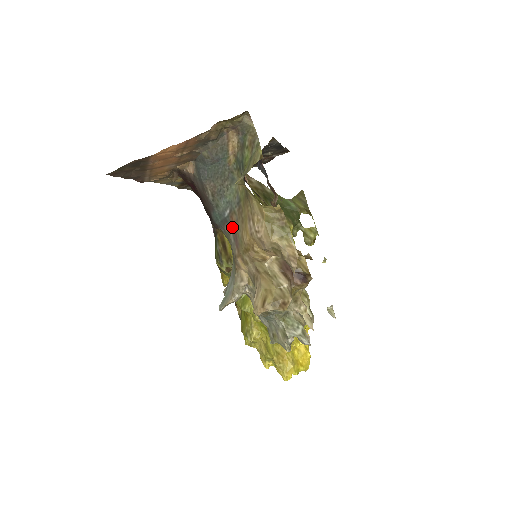
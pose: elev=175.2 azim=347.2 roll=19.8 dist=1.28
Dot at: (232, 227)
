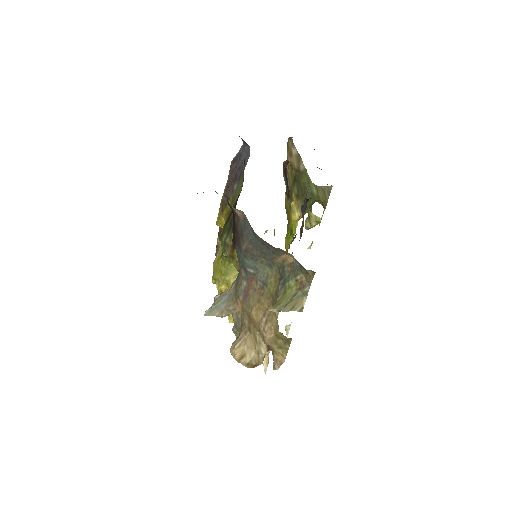
Dot at: (248, 284)
